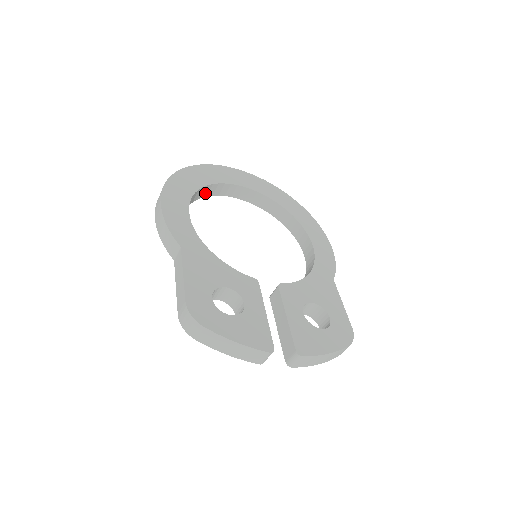
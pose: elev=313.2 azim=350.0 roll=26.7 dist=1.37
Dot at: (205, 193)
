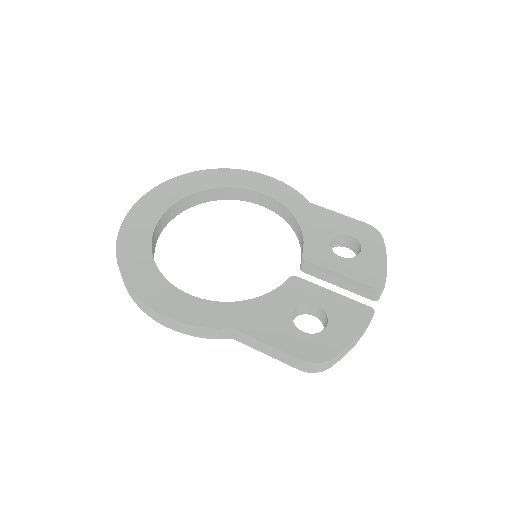
Dot at: (153, 256)
